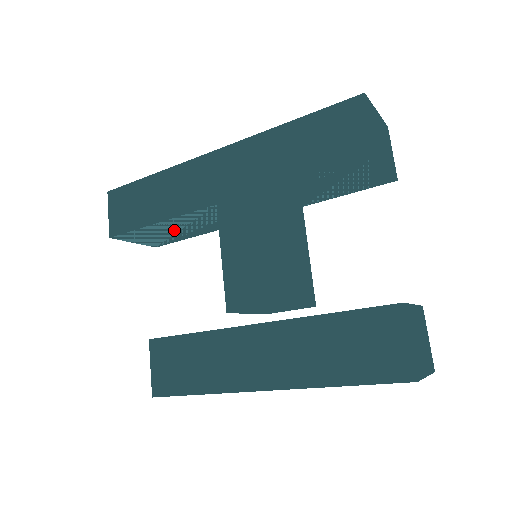
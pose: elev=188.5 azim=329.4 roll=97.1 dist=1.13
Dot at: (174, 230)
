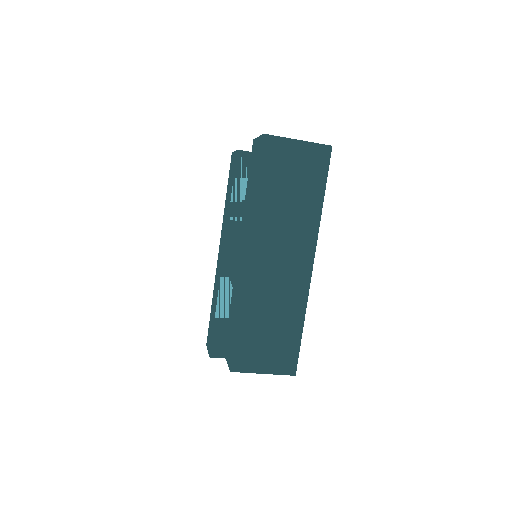
Dot at: occluded
